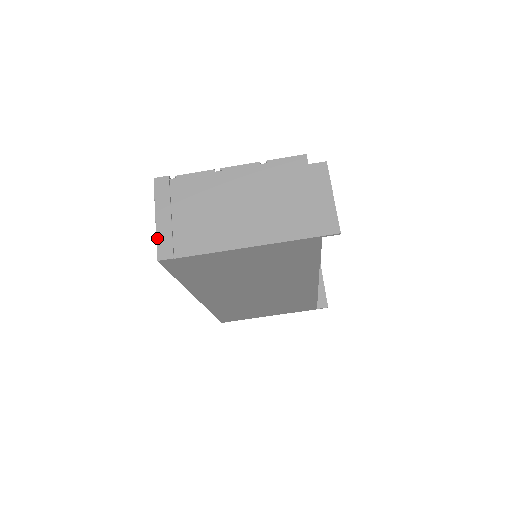
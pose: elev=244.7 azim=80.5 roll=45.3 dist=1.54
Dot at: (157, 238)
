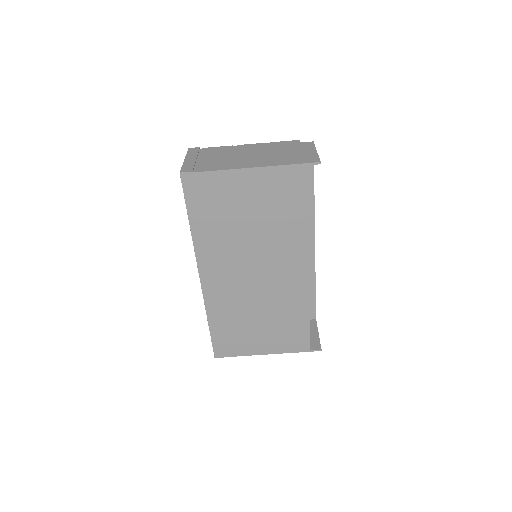
Dot at: (183, 165)
